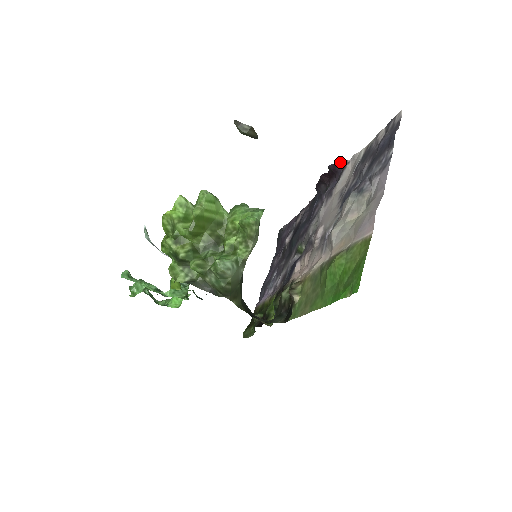
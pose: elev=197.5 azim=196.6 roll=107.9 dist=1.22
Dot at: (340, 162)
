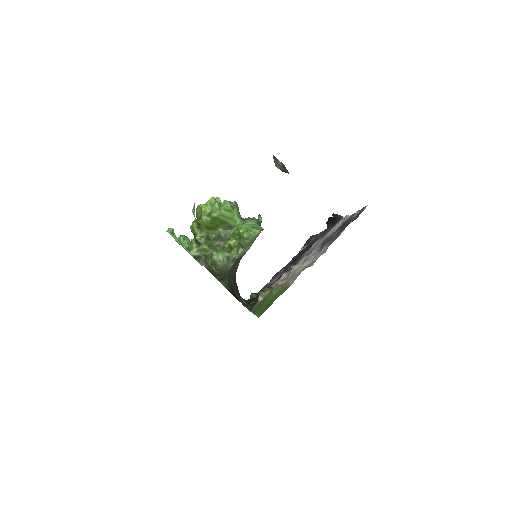
Dot at: (339, 215)
